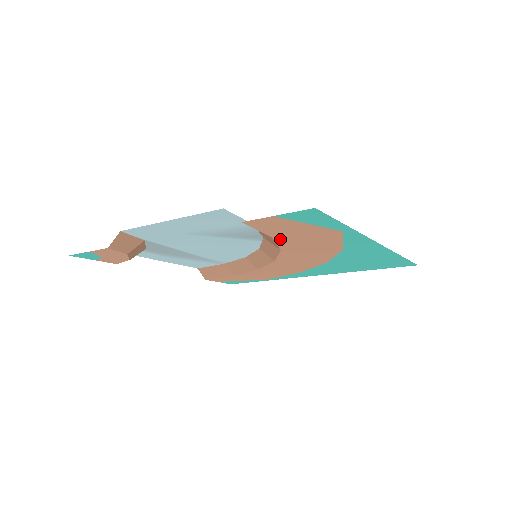
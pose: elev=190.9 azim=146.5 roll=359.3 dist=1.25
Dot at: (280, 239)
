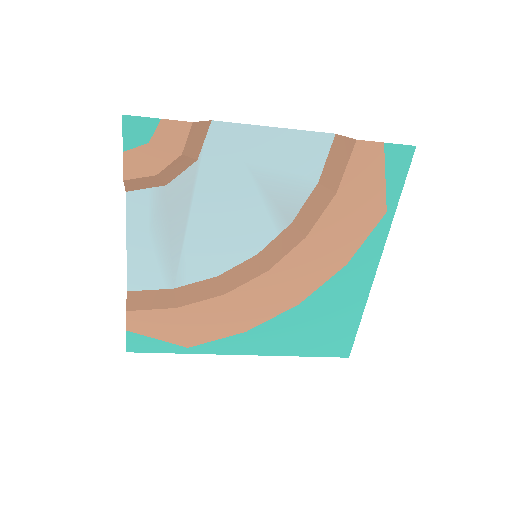
Dot at: (336, 202)
